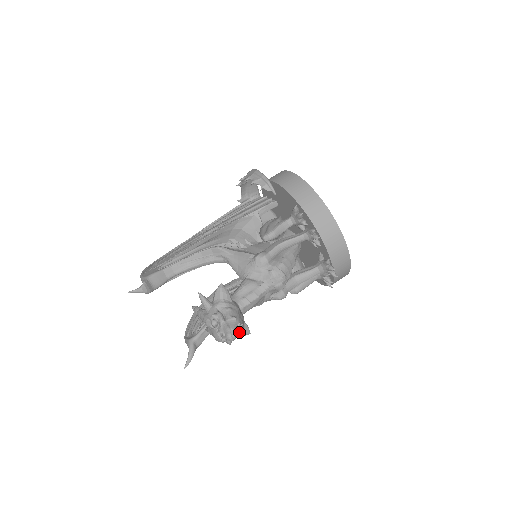
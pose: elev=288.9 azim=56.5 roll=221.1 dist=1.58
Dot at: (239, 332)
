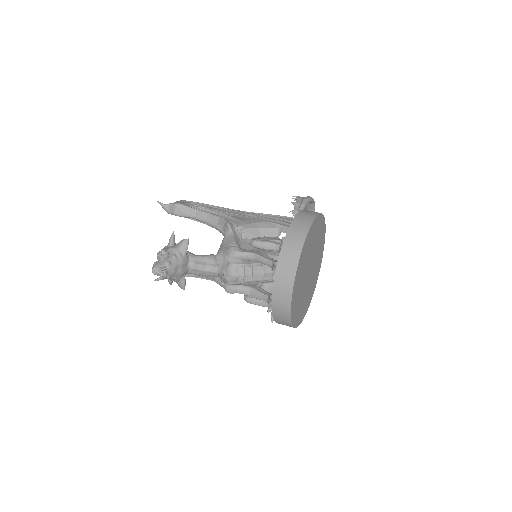
Dot at: (160, 272)
